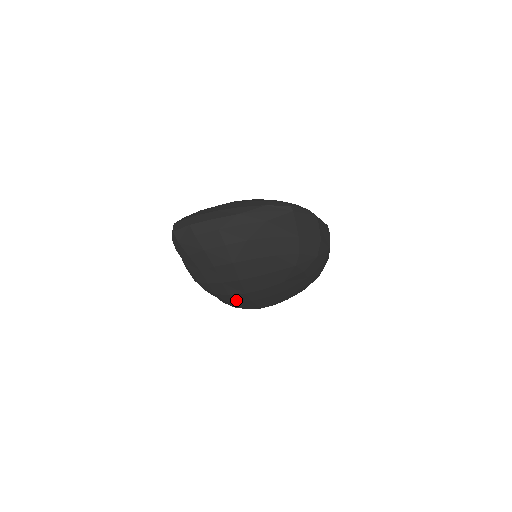
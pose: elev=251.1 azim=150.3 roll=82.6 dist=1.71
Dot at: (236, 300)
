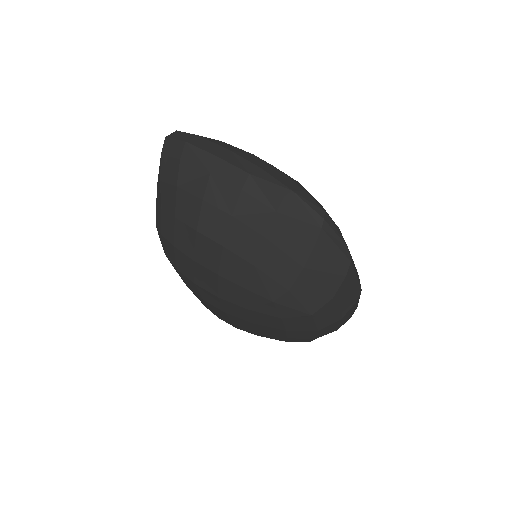
Dot at: (187, 283)
